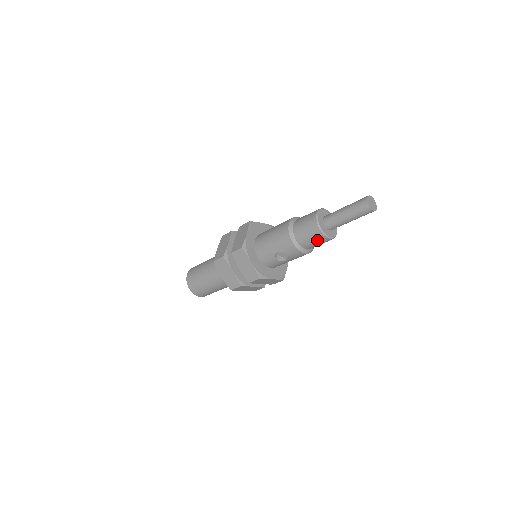
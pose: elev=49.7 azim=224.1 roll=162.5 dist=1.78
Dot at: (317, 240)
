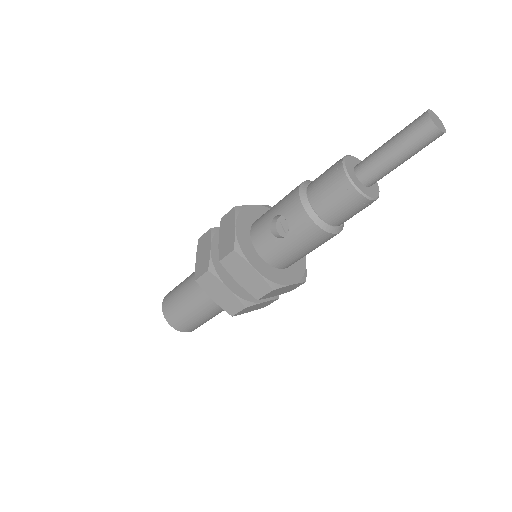
Dot at: (335, 188)
